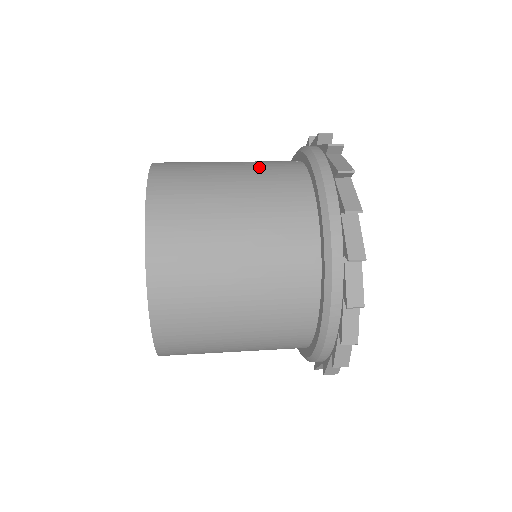
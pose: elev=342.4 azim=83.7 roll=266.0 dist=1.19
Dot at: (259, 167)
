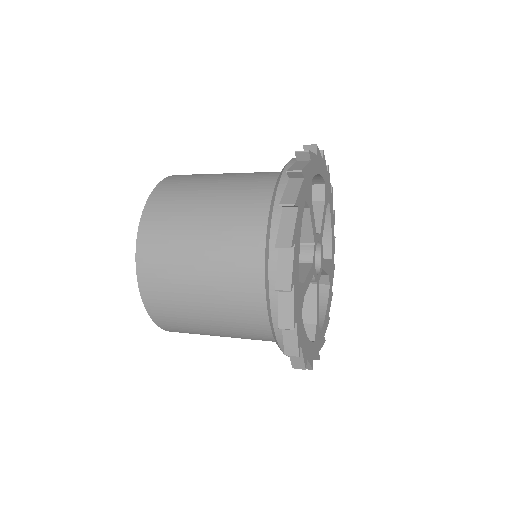
Dot at: occluded
